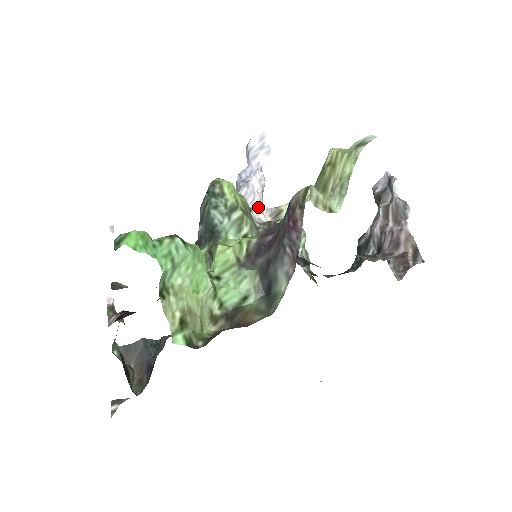
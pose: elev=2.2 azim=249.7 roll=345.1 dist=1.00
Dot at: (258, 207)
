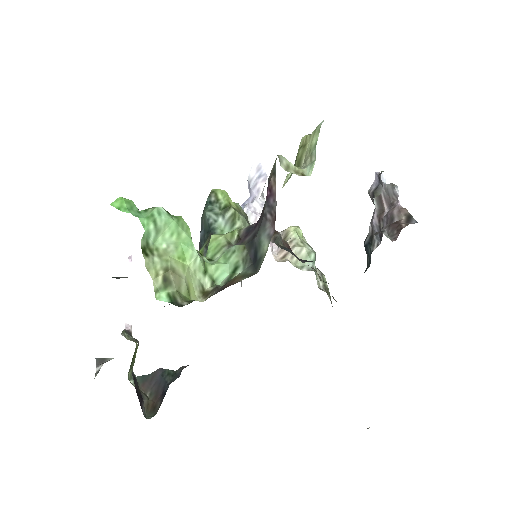
Dot at: occluded
